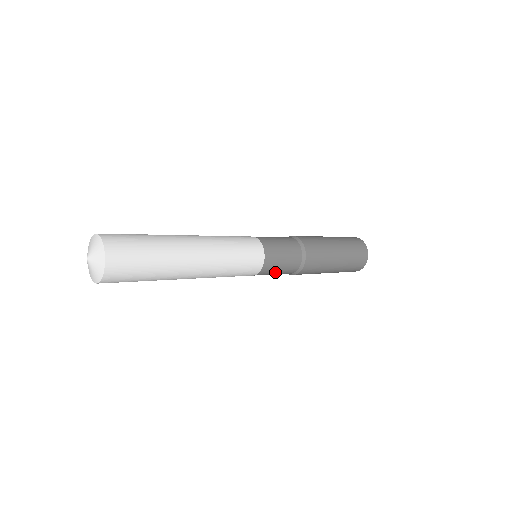
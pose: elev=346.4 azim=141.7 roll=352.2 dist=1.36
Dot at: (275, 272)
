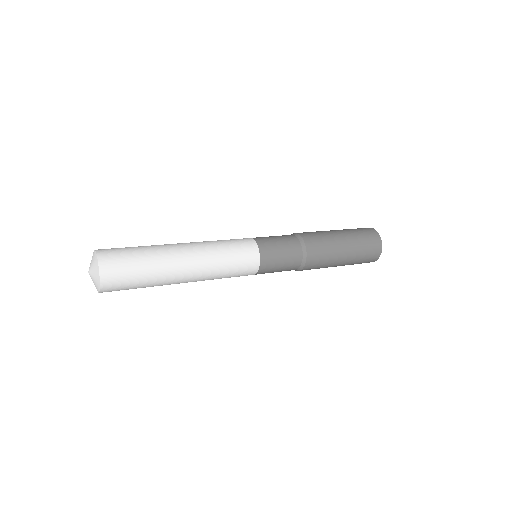
Dot at: (273, 272)
